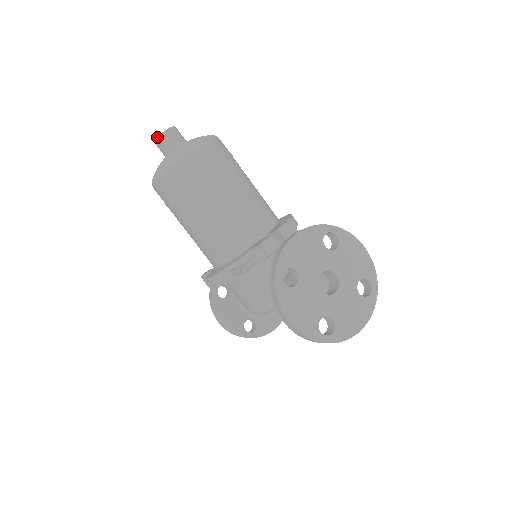
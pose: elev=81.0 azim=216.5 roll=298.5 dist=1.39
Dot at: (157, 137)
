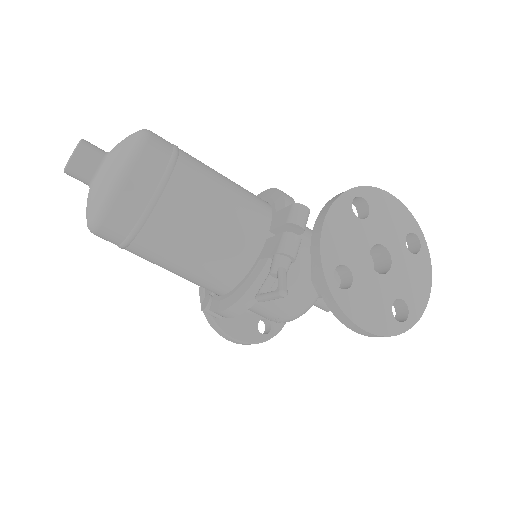
Dot at: (66, 165)
